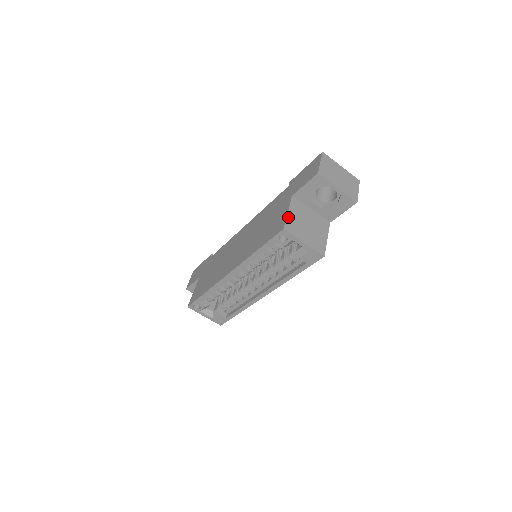
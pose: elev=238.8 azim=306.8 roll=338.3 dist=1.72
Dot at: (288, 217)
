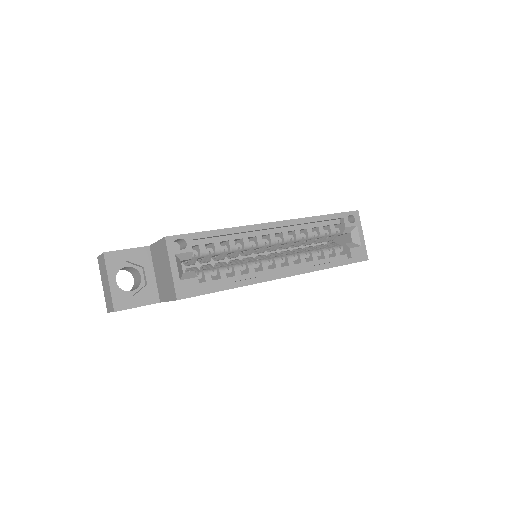
Dot at: occluded
